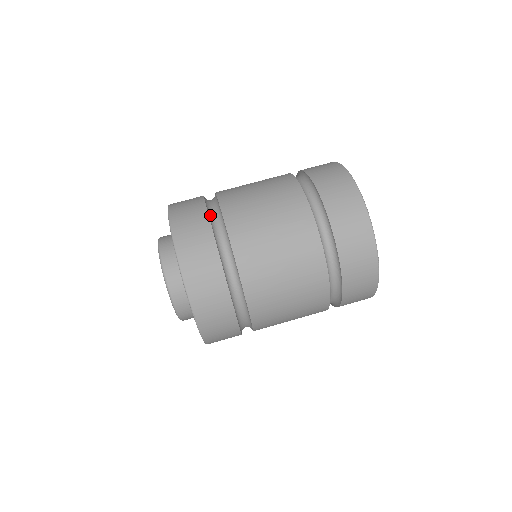
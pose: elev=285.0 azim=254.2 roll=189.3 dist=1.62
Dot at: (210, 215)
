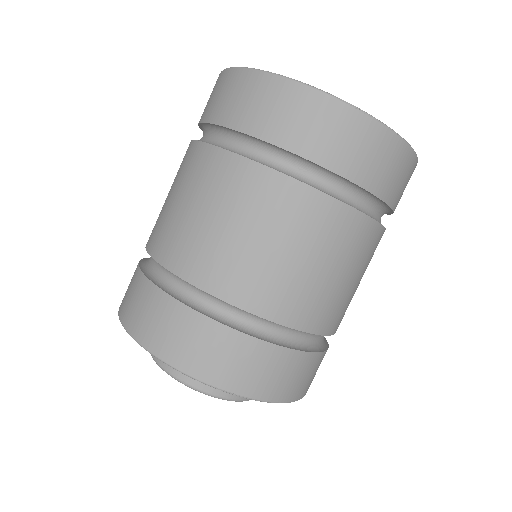
Dot at: (146, 270)
